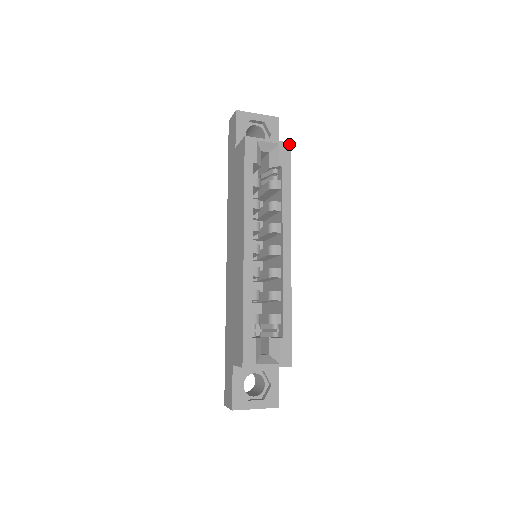
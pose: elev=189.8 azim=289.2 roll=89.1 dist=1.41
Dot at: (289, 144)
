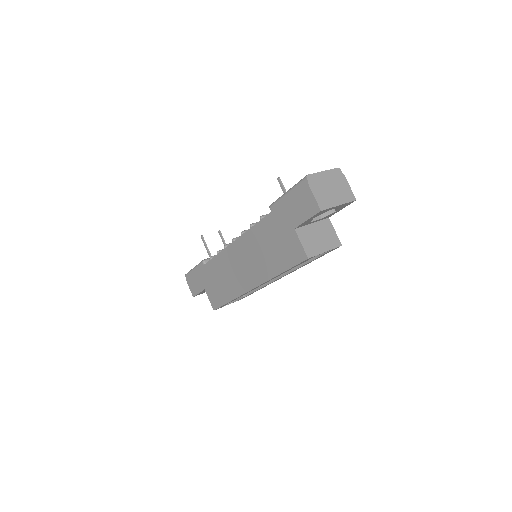
Dot at: occluded
